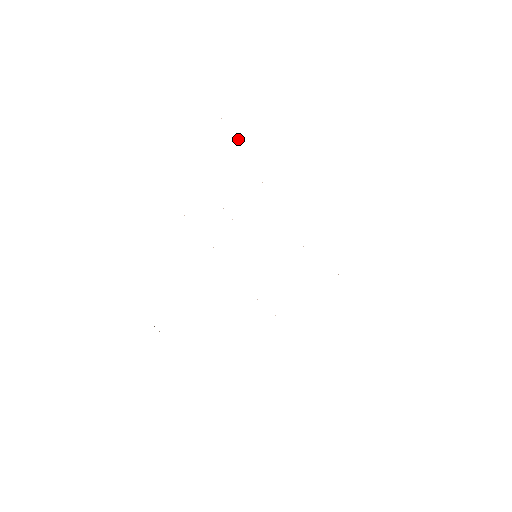
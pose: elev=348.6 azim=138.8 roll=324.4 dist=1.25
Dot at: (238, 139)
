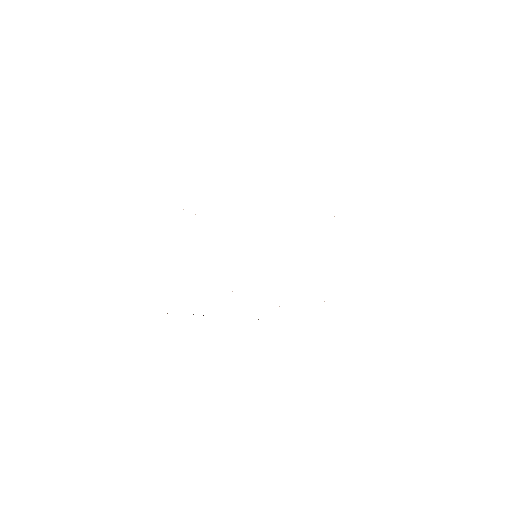
Dot at: occluded
